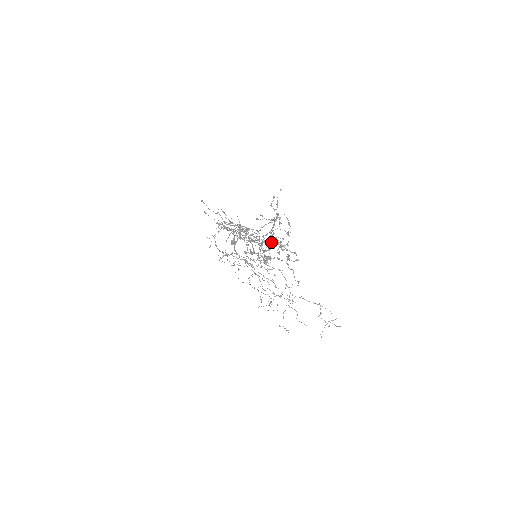
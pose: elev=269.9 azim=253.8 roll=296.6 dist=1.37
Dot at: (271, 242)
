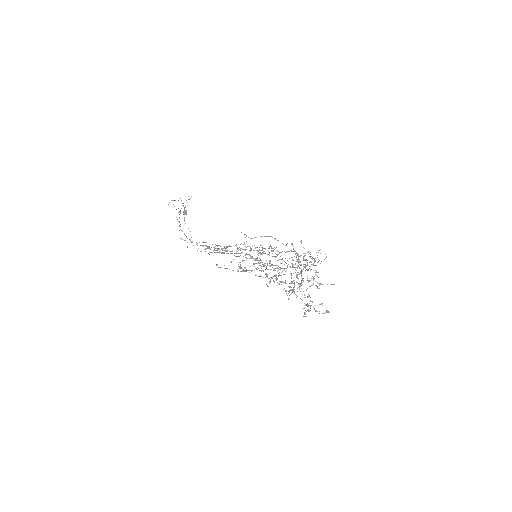
Dot at: occluded
